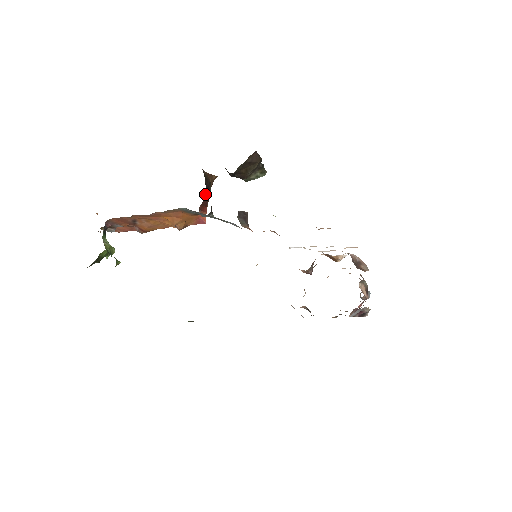
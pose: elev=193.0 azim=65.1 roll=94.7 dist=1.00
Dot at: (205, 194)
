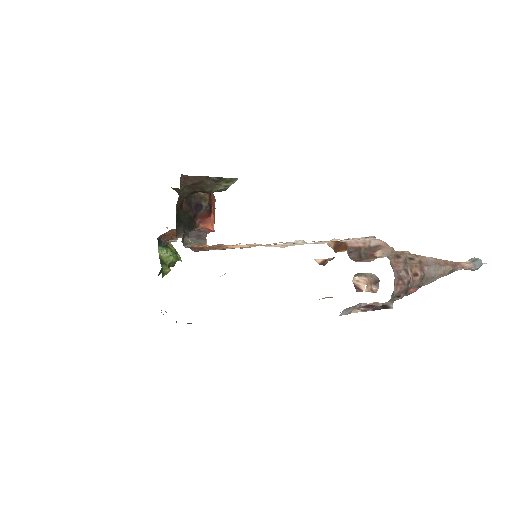
Dot at: (192, 211)
